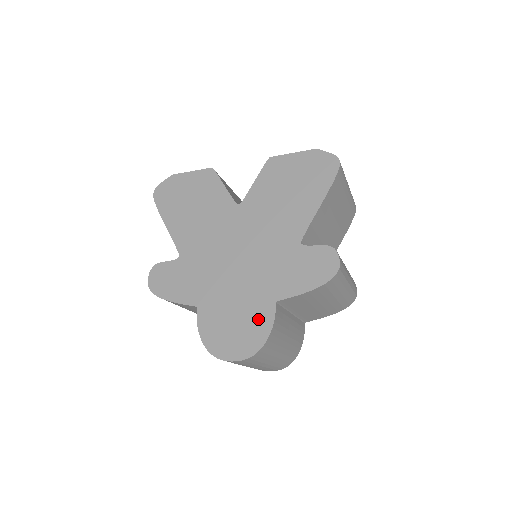
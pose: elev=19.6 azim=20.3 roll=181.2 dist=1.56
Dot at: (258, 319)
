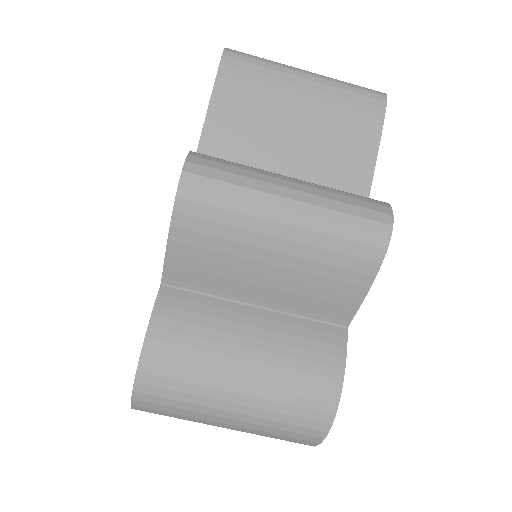
Dot at: occluded
